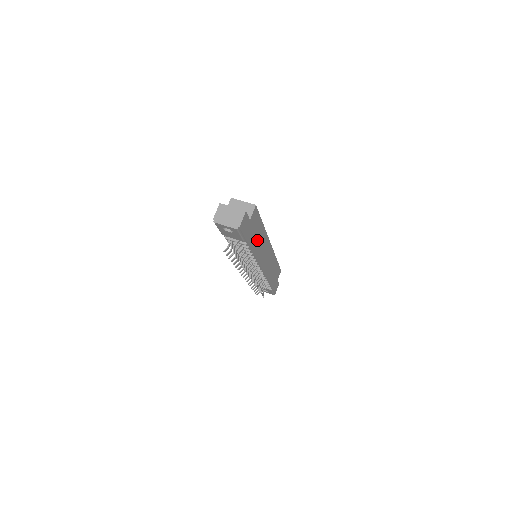
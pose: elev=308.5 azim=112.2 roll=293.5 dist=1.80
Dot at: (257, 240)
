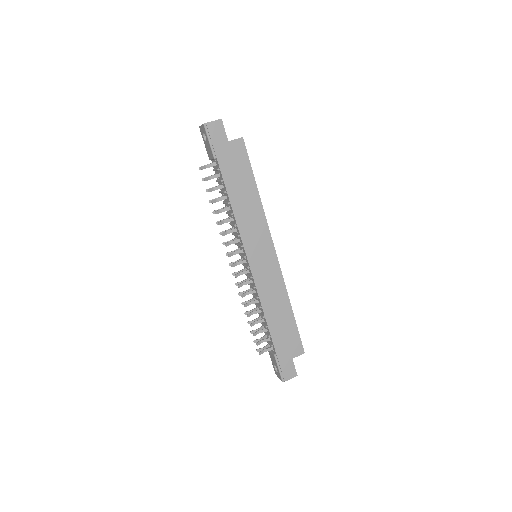
Dot at: (241, 194)
